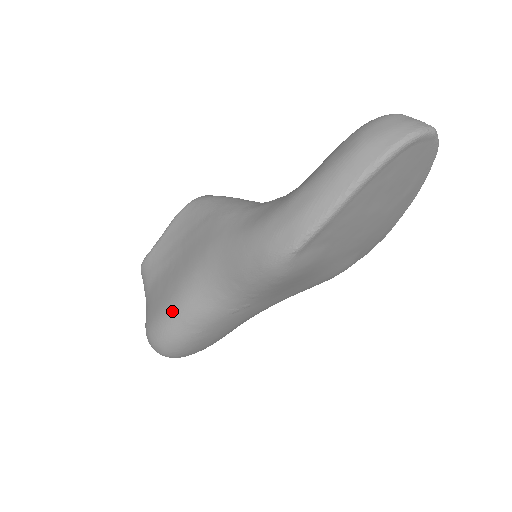
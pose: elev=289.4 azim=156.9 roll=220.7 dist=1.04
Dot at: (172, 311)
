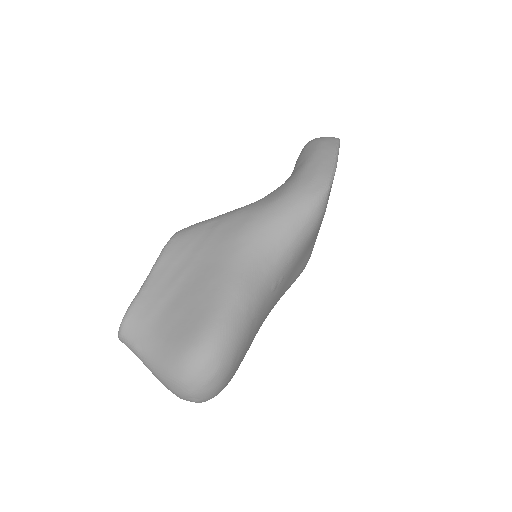
Dot at: (225, 301)
